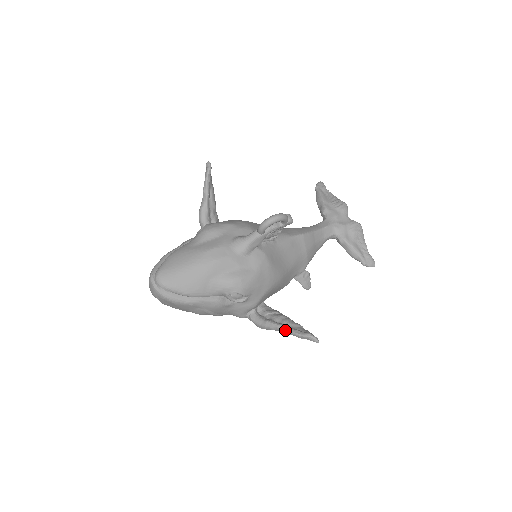
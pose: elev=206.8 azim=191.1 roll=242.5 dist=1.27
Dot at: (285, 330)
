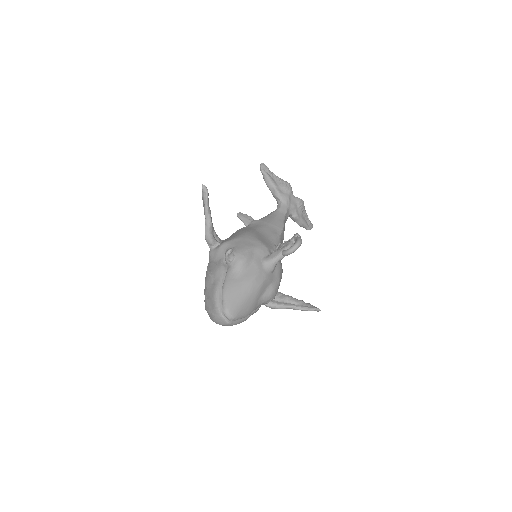
Dot at: (297, 309)
